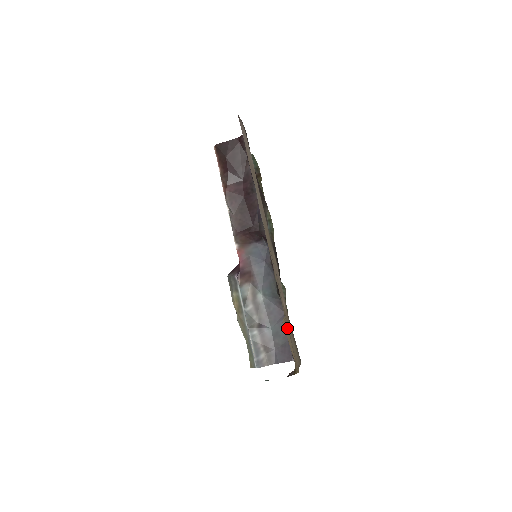
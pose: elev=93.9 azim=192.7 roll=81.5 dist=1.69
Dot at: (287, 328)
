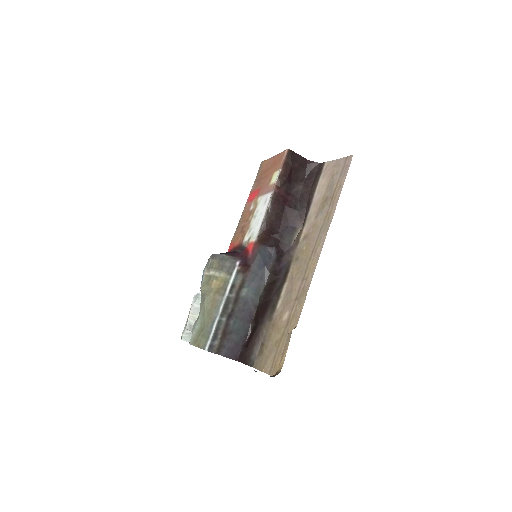
Dot at: (288, 336)
